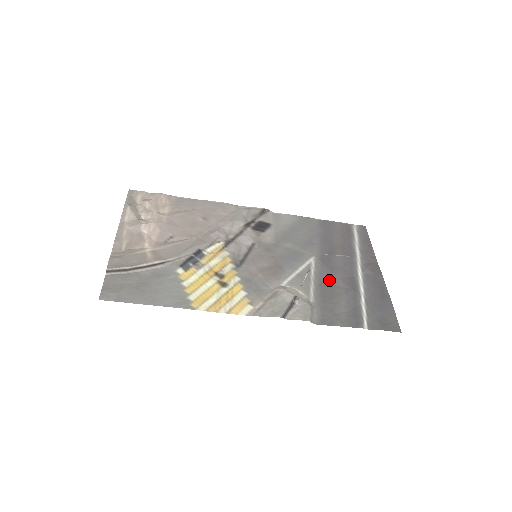
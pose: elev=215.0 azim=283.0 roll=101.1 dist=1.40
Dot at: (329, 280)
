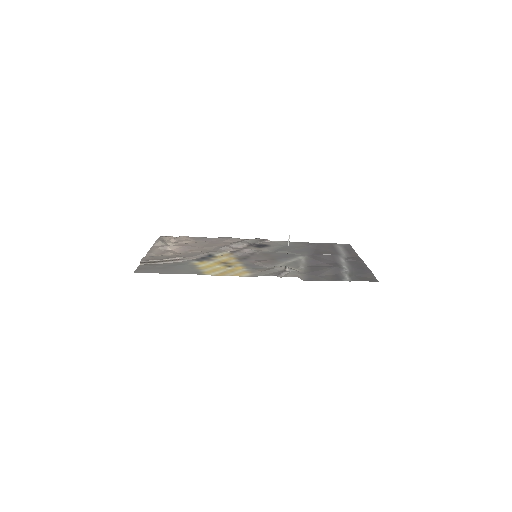
Dot at: (317, 264)
